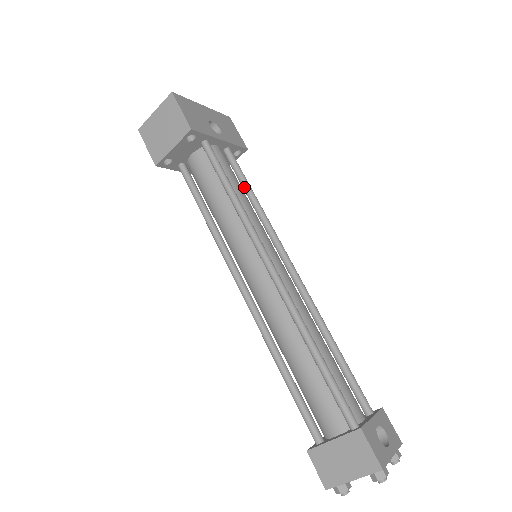
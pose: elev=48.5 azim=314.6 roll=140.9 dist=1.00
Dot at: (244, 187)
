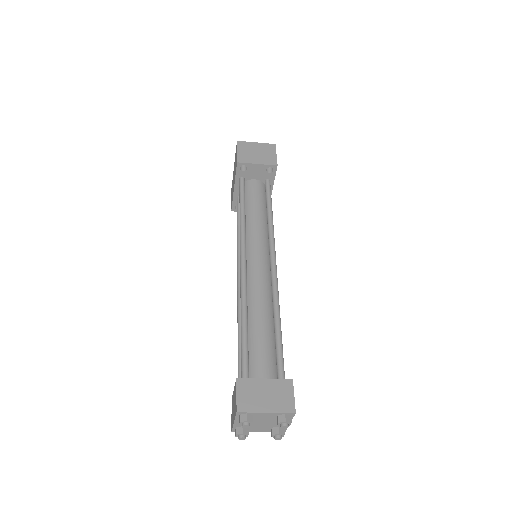
Dot at: occluded
